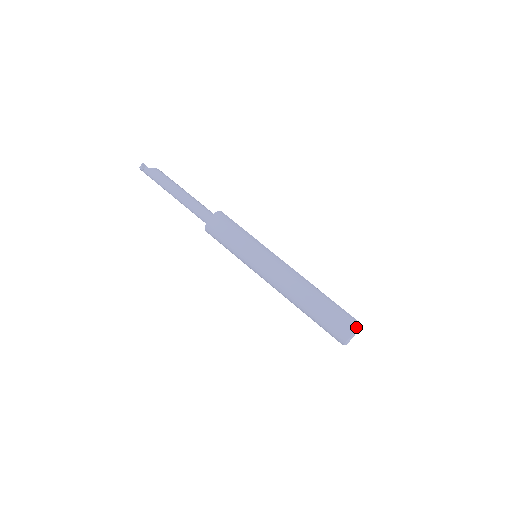
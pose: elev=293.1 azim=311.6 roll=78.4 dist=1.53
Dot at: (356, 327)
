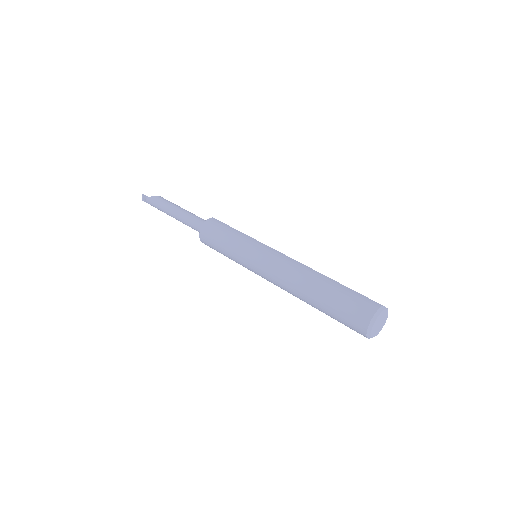
Dot at: (374, 311)
